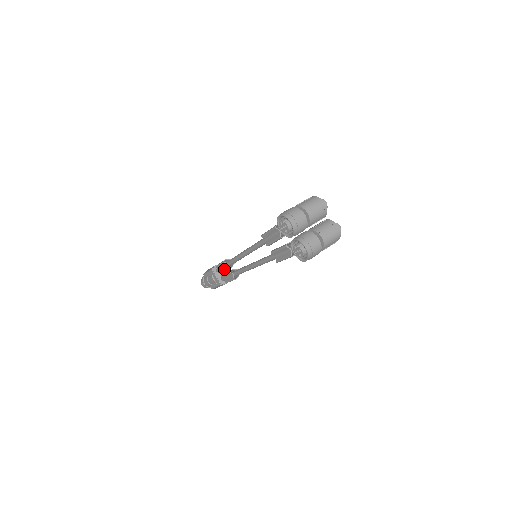
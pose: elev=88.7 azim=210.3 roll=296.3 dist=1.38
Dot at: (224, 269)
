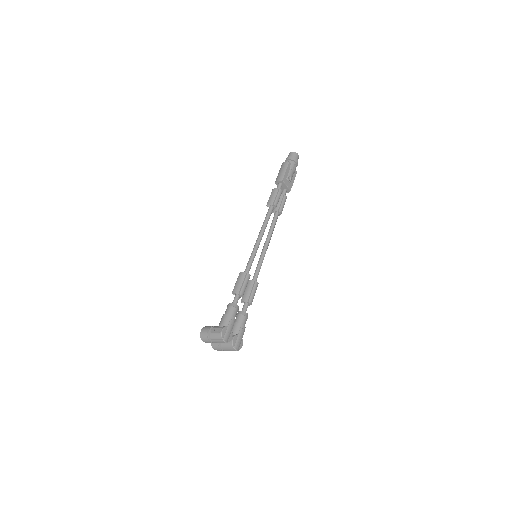
Dot at: occluded
